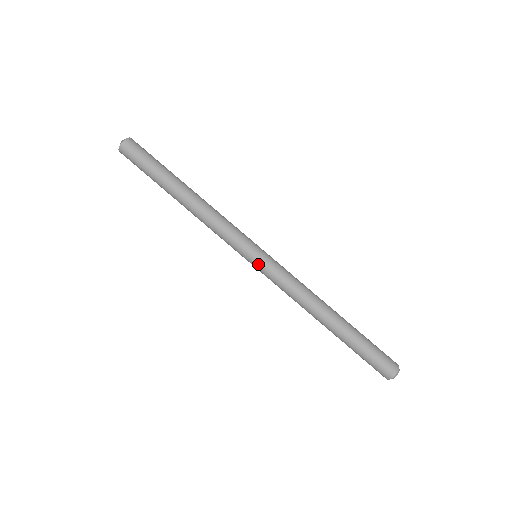
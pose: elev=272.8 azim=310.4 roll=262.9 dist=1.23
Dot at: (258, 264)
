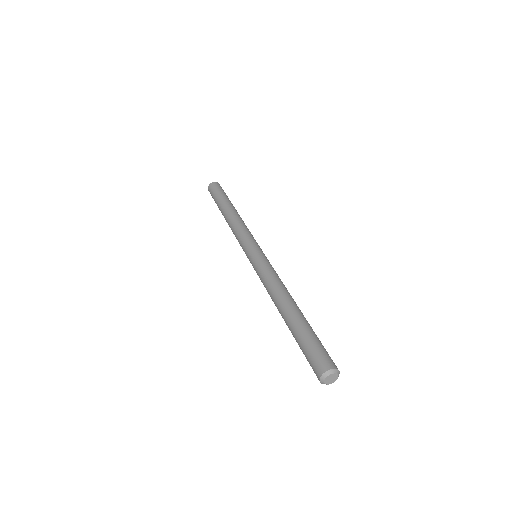
Dot at: (258, 253)
